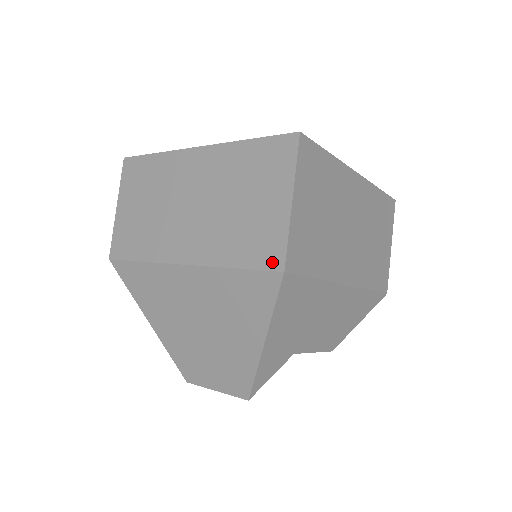
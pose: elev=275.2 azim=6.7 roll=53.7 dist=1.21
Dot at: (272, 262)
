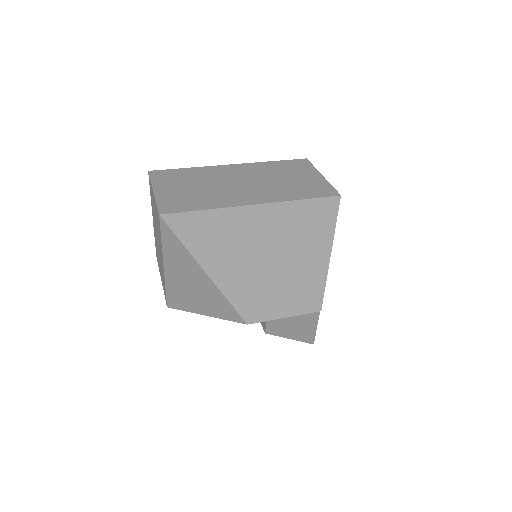
Dot at: (330, 193)
